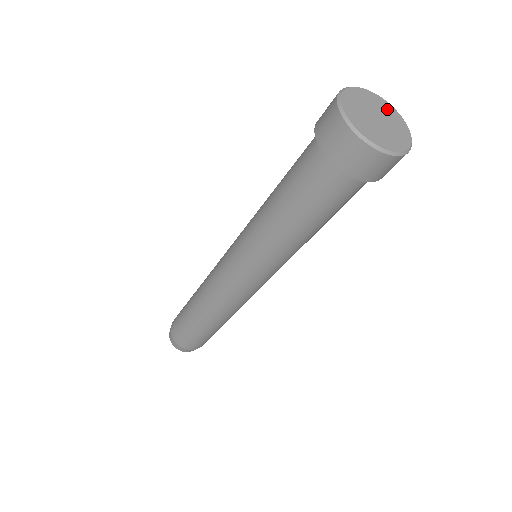
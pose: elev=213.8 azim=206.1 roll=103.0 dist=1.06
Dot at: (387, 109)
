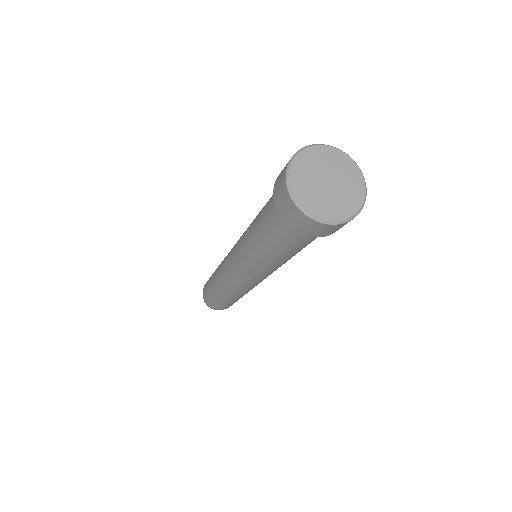
Dot at: (348, 170)
